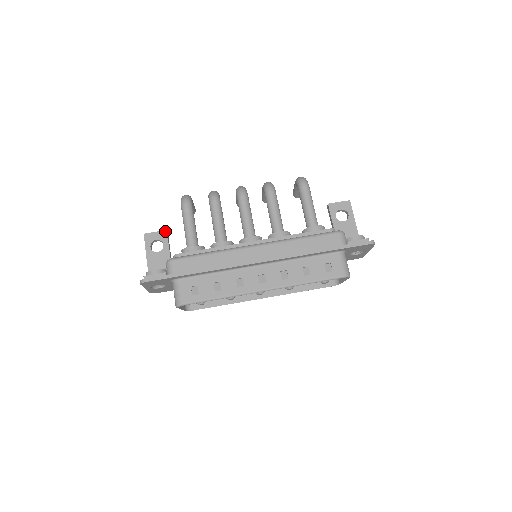
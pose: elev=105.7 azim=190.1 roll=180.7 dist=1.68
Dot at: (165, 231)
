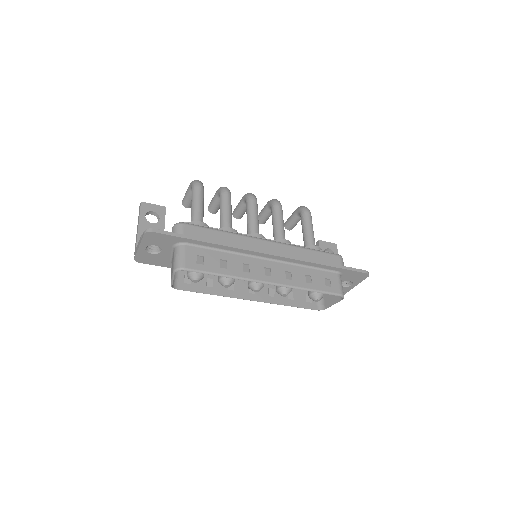
Dot at: (164, 207)
